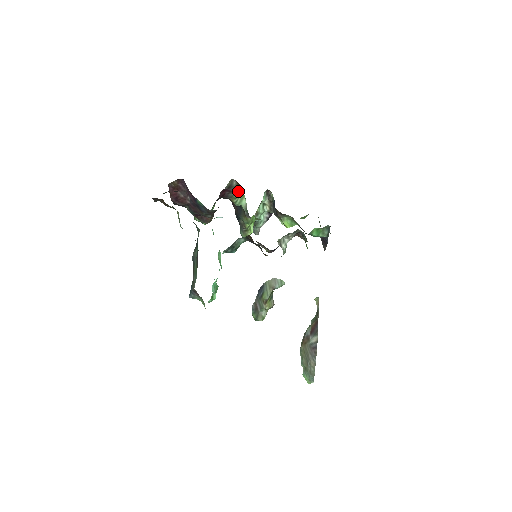
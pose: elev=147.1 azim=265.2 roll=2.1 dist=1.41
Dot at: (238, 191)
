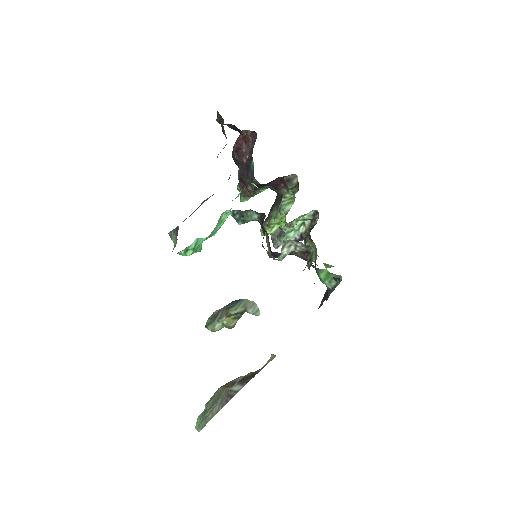
Dot at: (292, 192)
